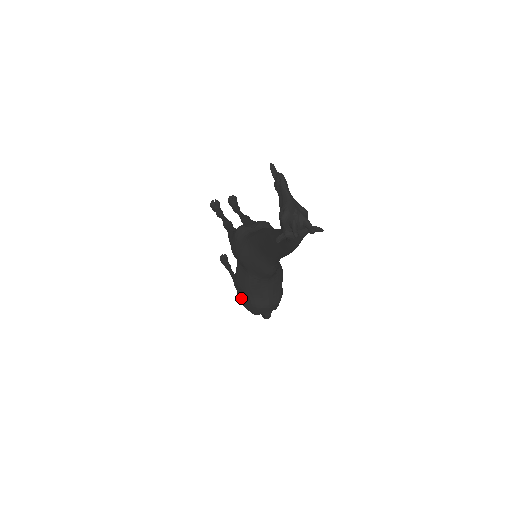
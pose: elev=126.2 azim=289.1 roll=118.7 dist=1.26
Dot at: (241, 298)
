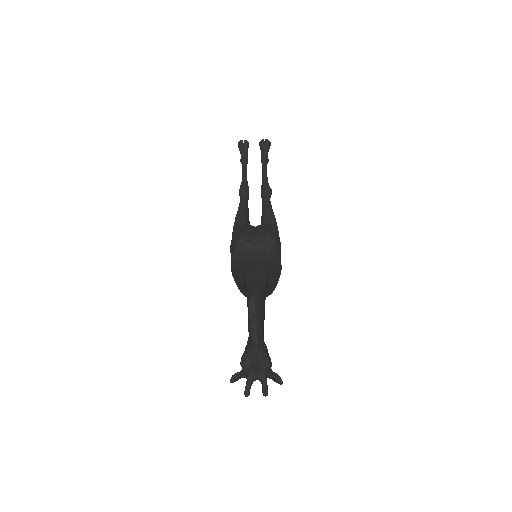
Dot at: occluded
